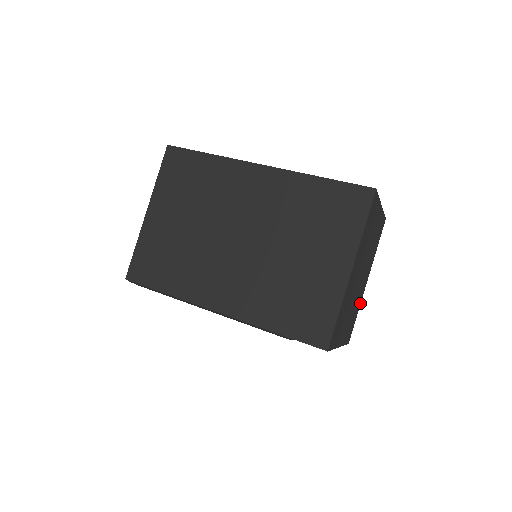
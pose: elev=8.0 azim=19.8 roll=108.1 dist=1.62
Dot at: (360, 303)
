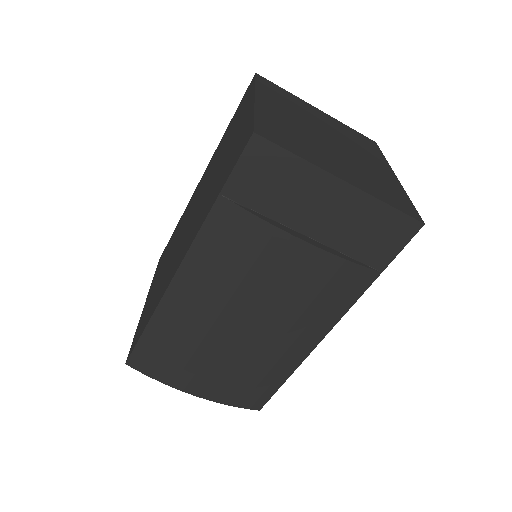
Dot at: (402, 190)
